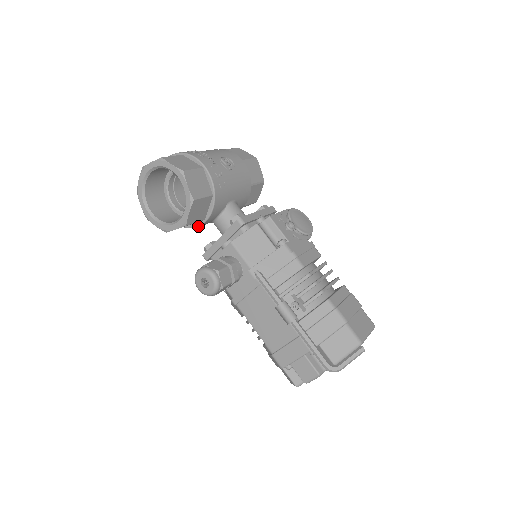
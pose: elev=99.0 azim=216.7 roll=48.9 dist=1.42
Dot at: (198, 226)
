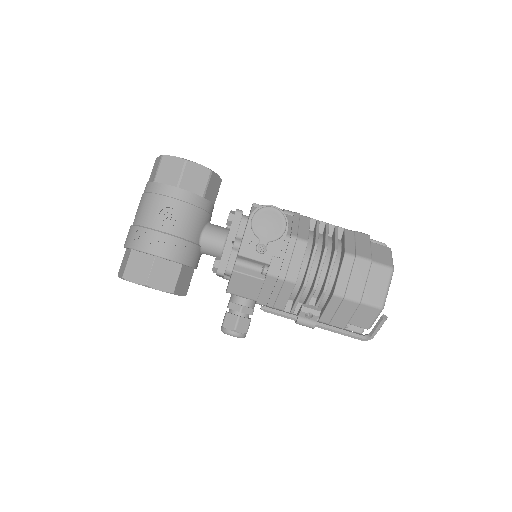
Dot at: occluded
